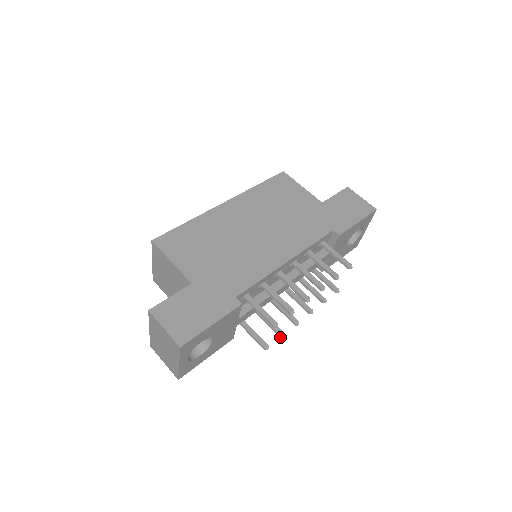
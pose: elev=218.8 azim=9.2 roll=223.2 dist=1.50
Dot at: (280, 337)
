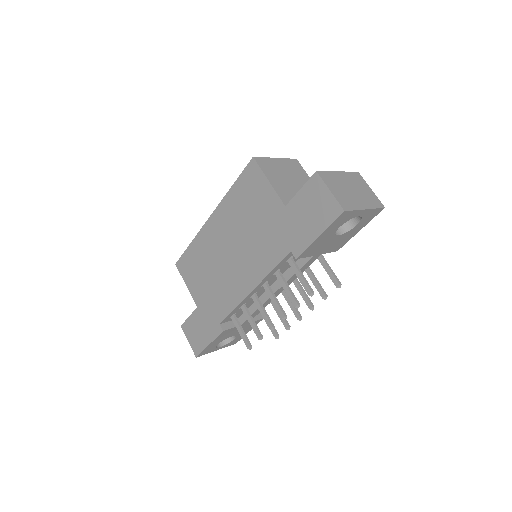
Dot at: (287, 329)
